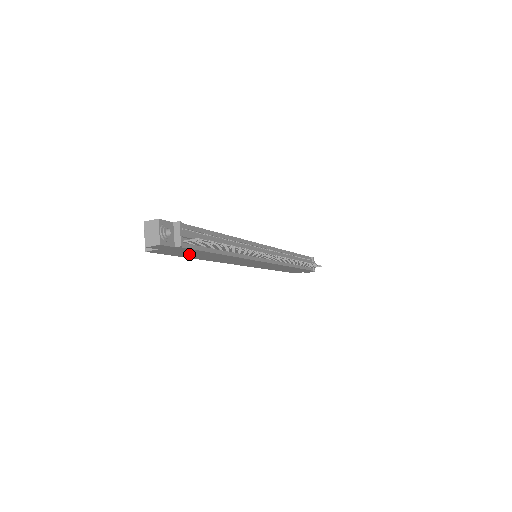
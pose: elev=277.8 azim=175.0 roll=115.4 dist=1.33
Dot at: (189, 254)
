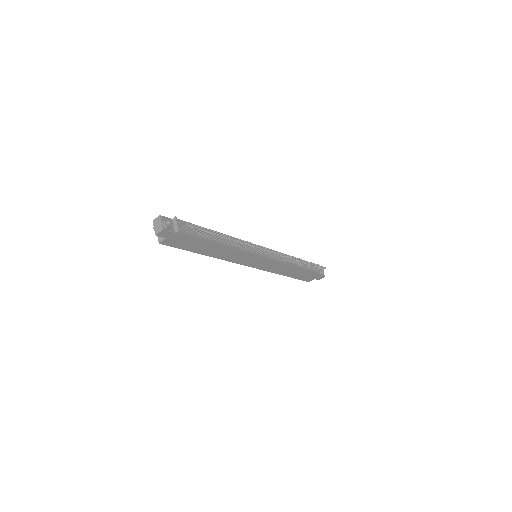
Dot at: (192, 246)
